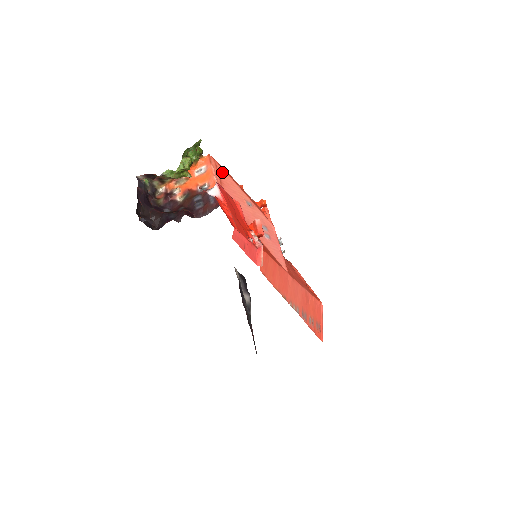
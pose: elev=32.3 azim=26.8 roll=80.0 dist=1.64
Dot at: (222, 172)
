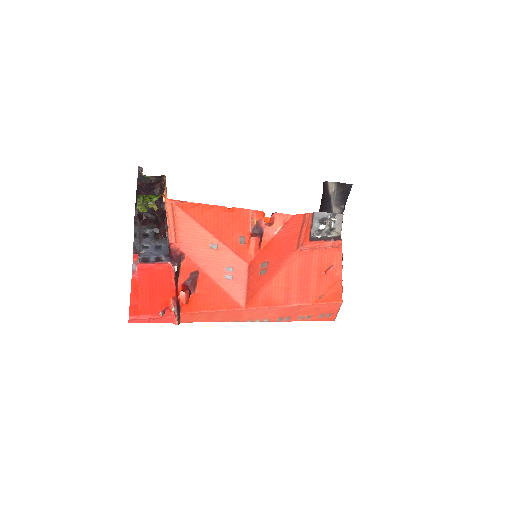
Dot at: (181, 216)
